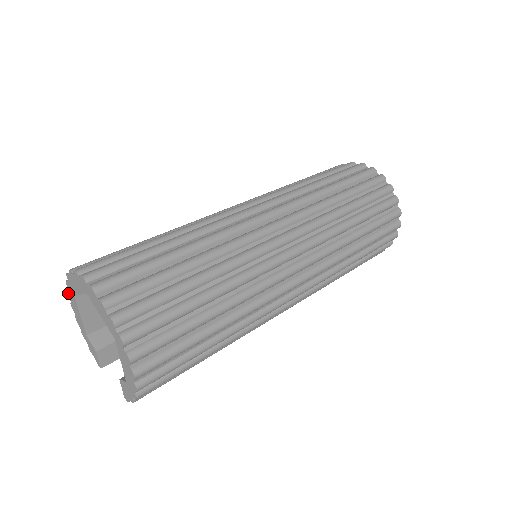
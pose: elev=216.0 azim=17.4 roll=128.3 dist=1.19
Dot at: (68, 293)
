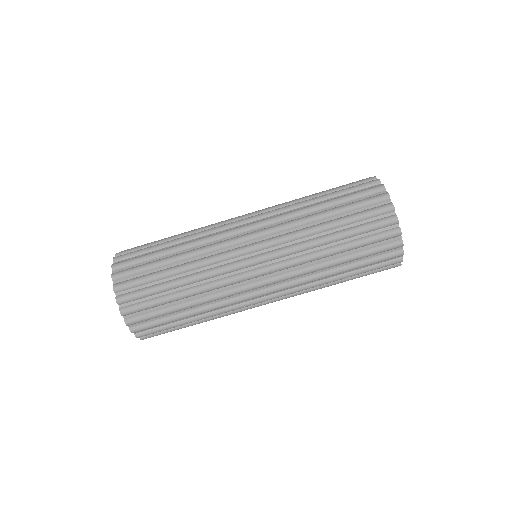
Dot at: occluded
